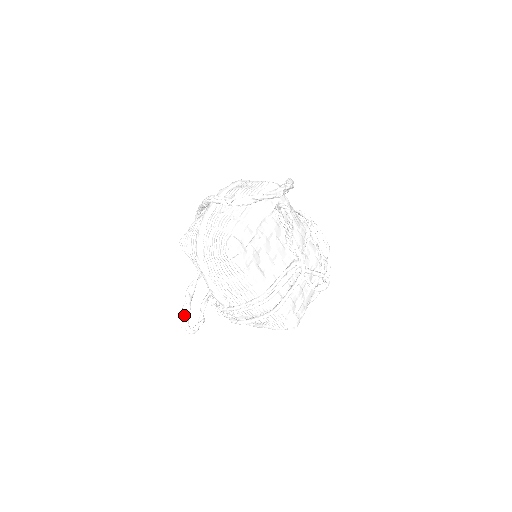
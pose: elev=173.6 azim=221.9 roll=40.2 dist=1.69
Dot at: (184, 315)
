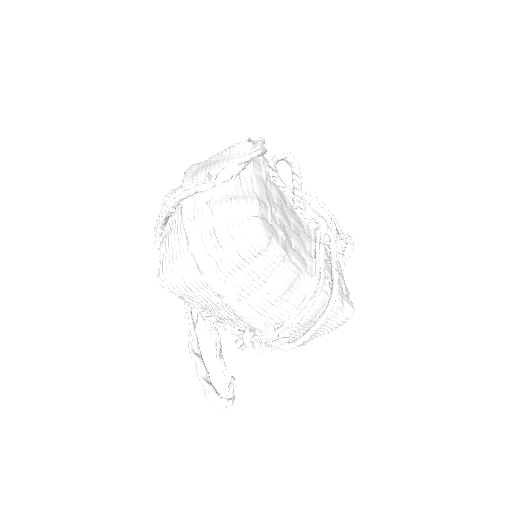
Dot at: (207, 386)
